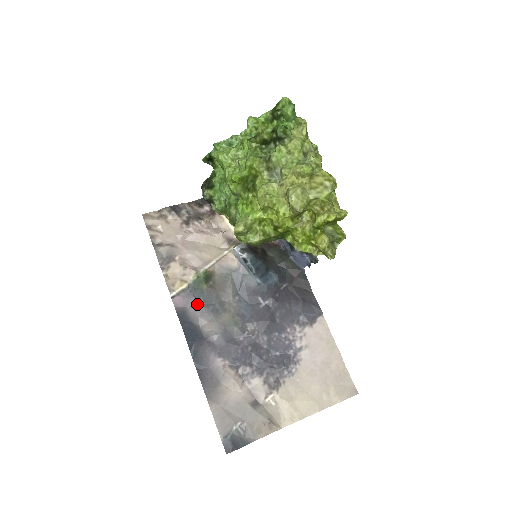
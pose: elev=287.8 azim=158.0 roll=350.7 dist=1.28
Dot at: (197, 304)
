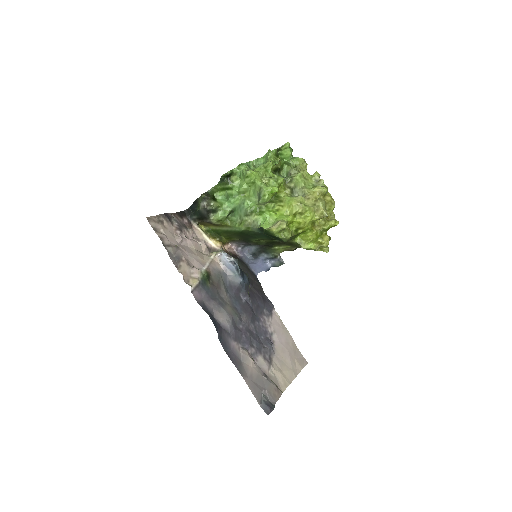
Dot at: (208, 298)
